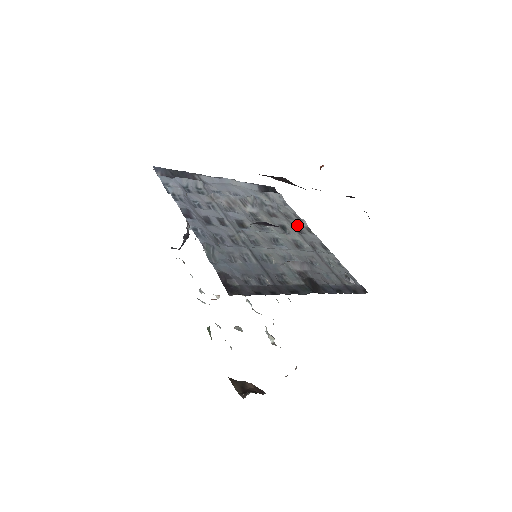
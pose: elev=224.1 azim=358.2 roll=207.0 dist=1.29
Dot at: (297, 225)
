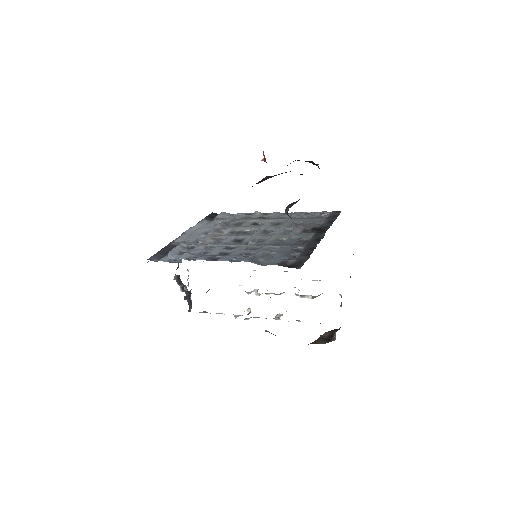
Dot at: (257, 217)
